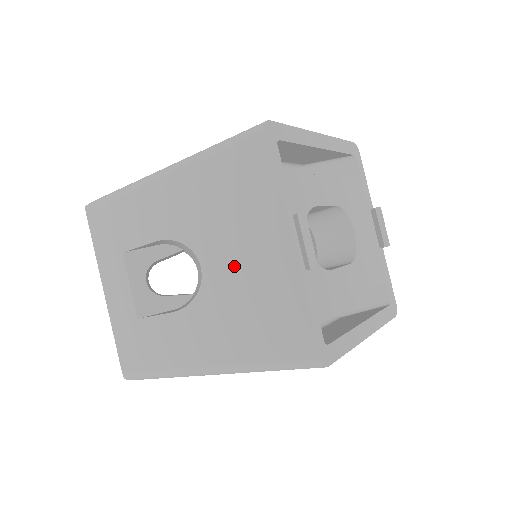
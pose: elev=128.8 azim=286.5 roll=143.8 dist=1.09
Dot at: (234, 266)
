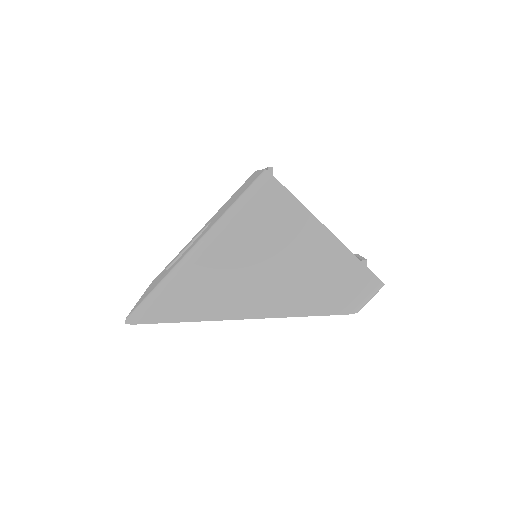
Dot at: (229, 202)
